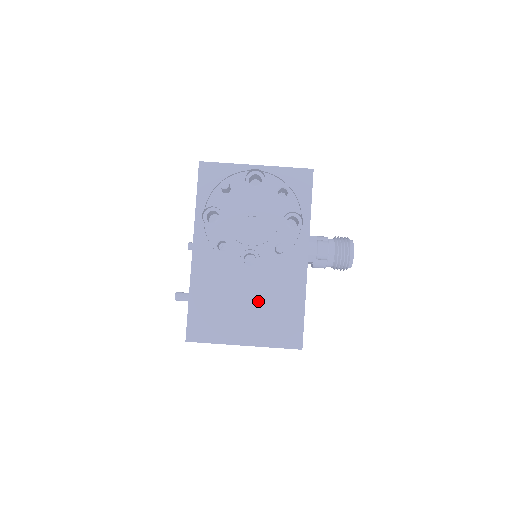
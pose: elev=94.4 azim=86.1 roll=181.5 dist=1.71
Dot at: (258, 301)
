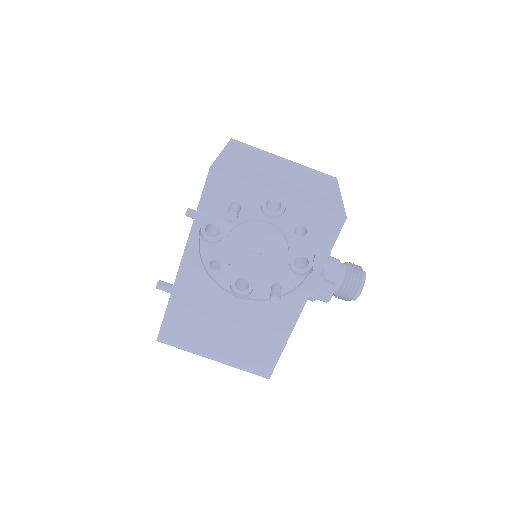
Dot at: (238, 329)
